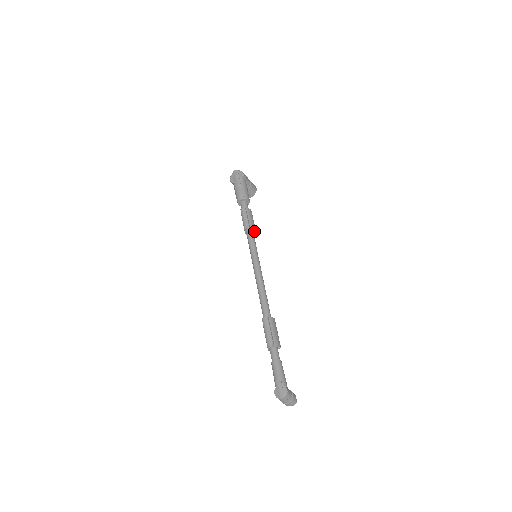
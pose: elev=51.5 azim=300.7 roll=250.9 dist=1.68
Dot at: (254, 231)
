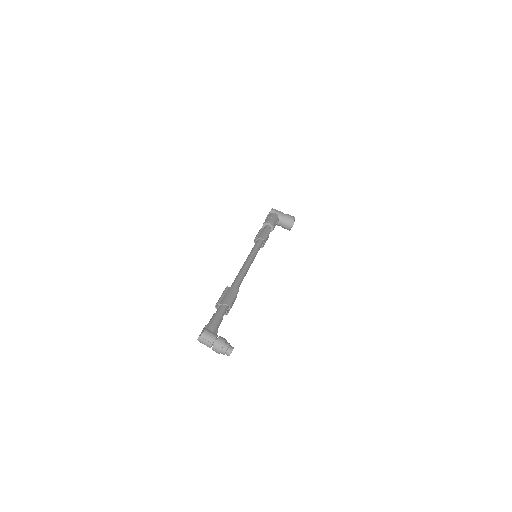
Dot at: (264, 241)
